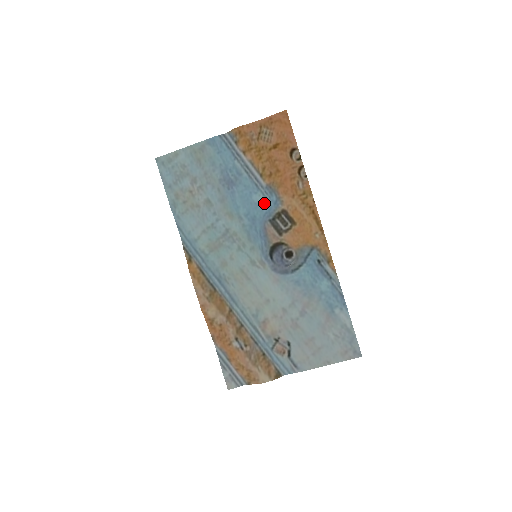
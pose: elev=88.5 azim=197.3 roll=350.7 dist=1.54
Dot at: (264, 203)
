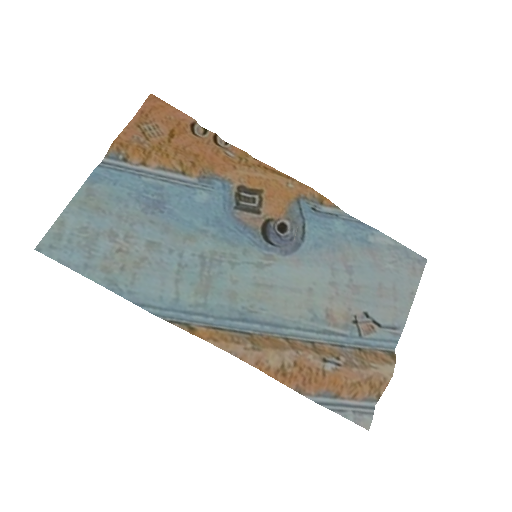
Dot at: (212, 197)
